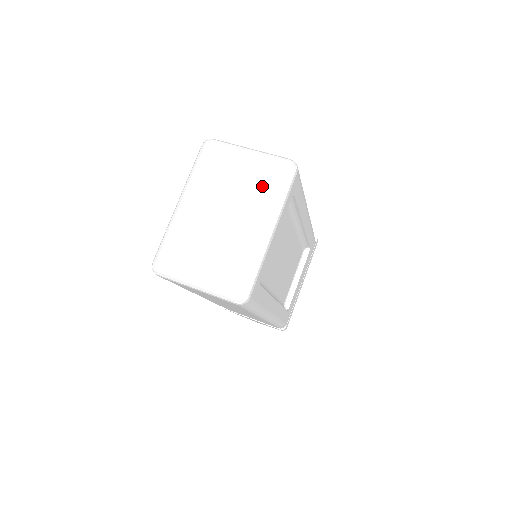
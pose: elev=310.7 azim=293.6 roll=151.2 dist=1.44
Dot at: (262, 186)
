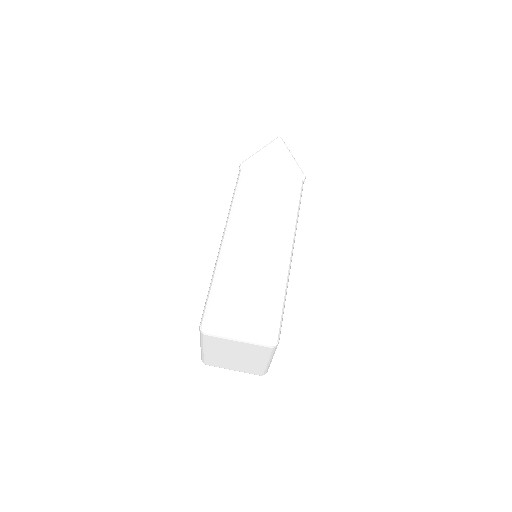
Dot at: (257, 352)
